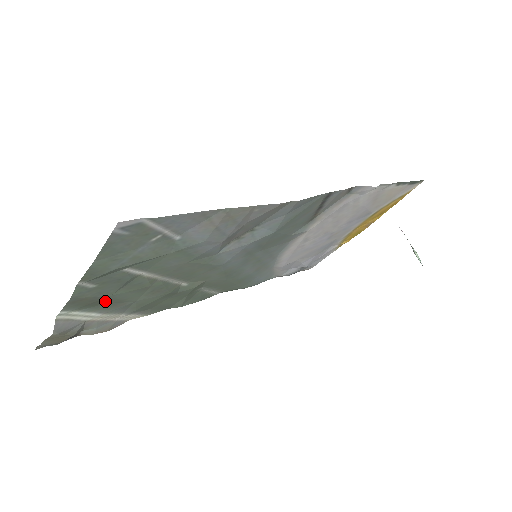
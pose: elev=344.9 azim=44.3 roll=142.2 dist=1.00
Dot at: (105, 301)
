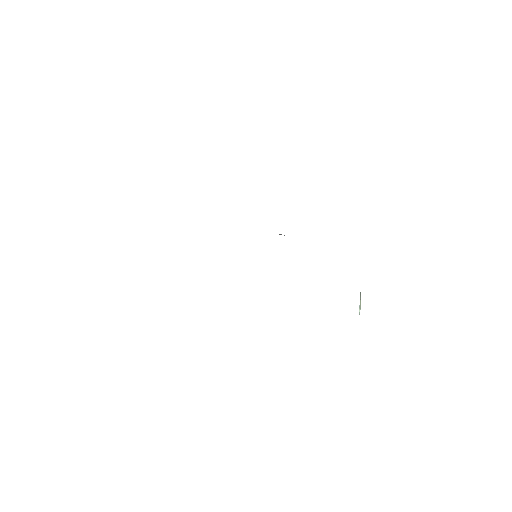
Dot at: occluded
